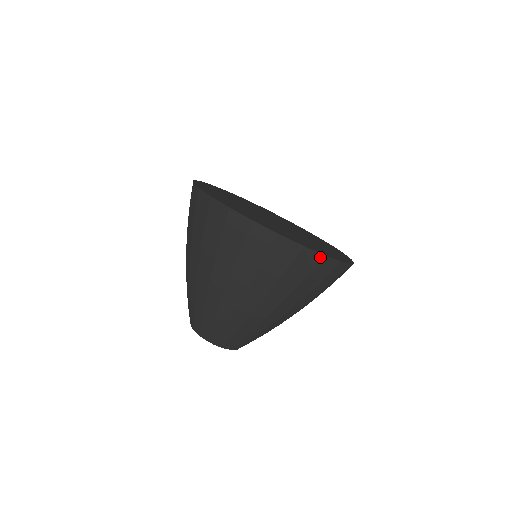
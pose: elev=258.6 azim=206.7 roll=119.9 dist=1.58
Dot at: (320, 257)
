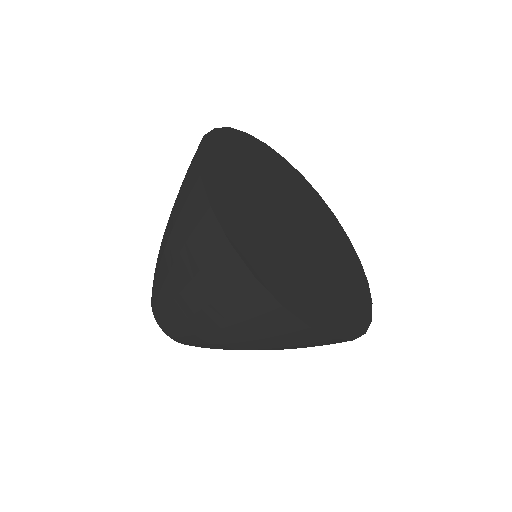
Dot at: occluded
